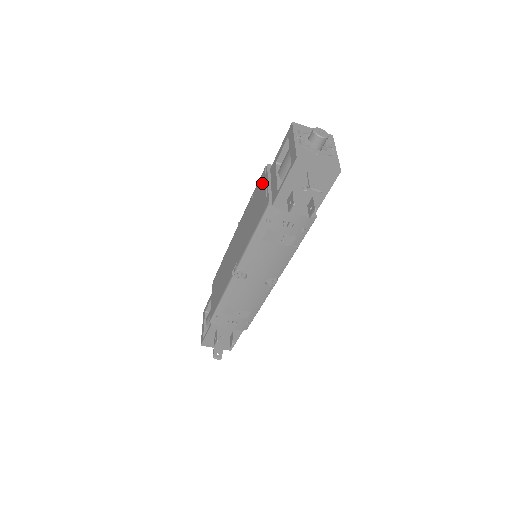
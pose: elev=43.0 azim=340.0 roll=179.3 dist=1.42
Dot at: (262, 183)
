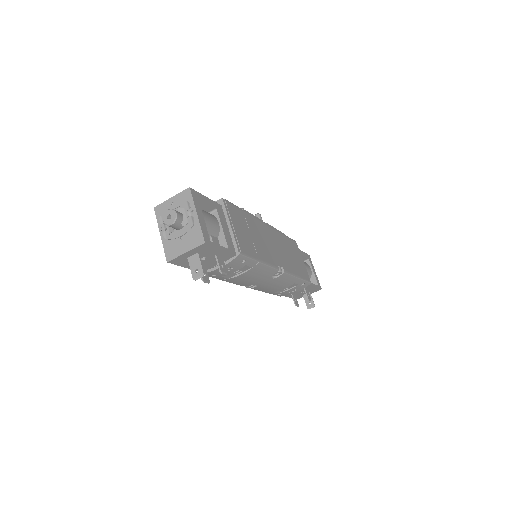
Dot at: occluded
